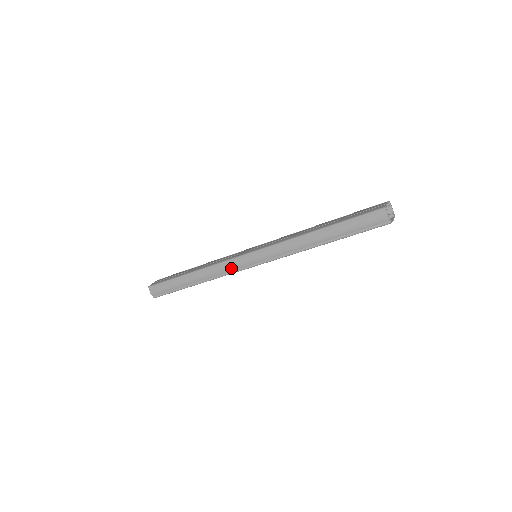
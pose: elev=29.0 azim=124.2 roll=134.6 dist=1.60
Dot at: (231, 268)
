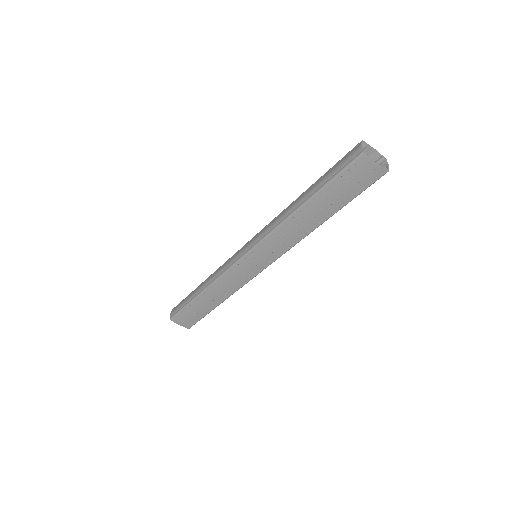
Dot at: (228, 264)
